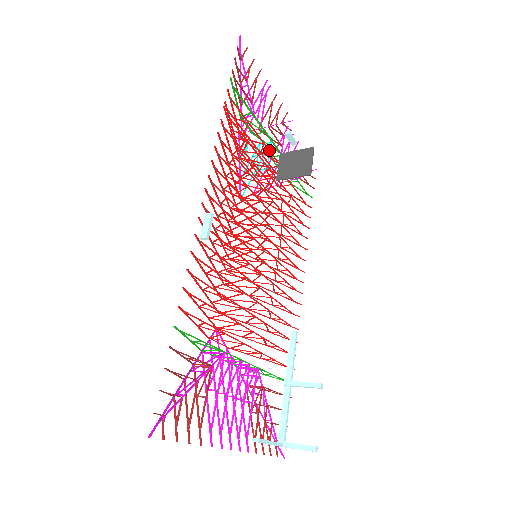
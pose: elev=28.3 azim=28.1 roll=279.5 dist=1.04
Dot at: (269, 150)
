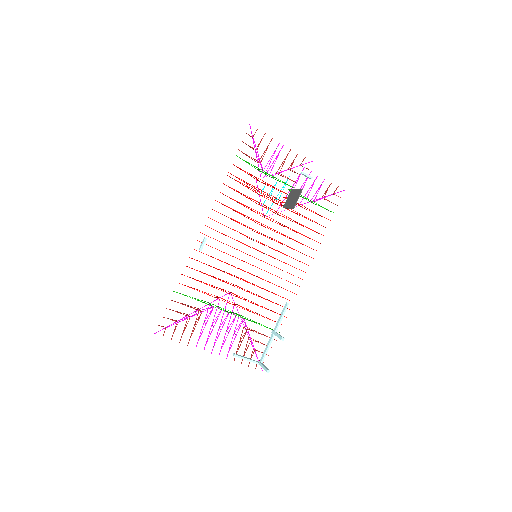
Dot at: (278, 189)
